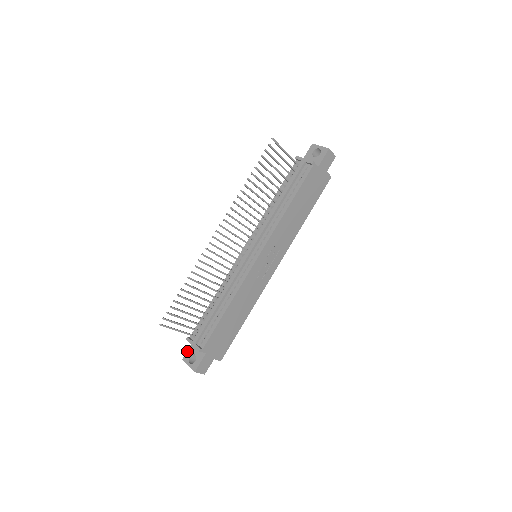
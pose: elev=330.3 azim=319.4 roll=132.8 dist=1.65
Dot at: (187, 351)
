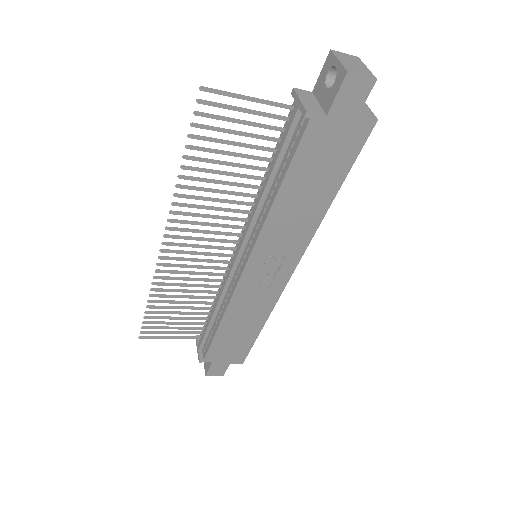
Dot at: occluded
